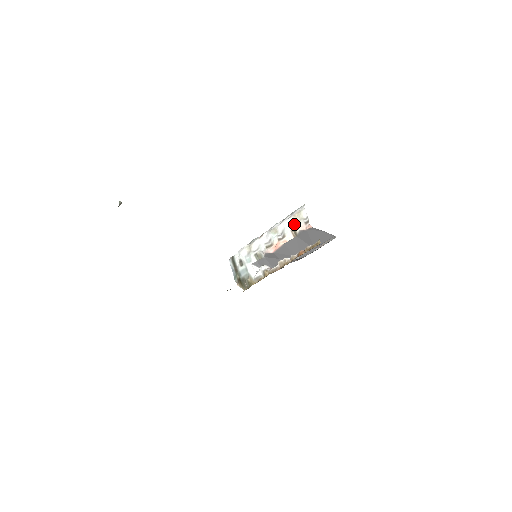
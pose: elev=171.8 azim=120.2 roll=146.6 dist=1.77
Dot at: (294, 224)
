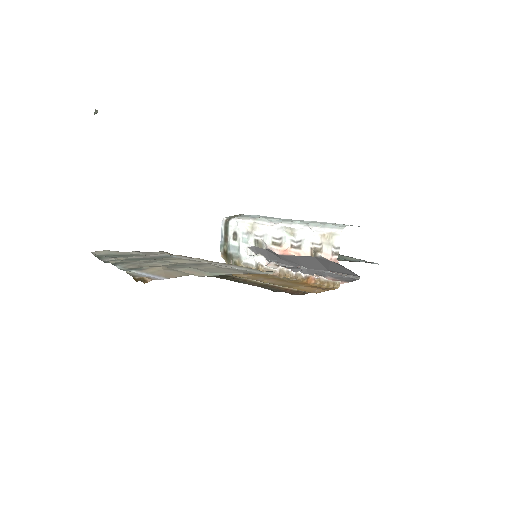
Dot at: (318, 243)
